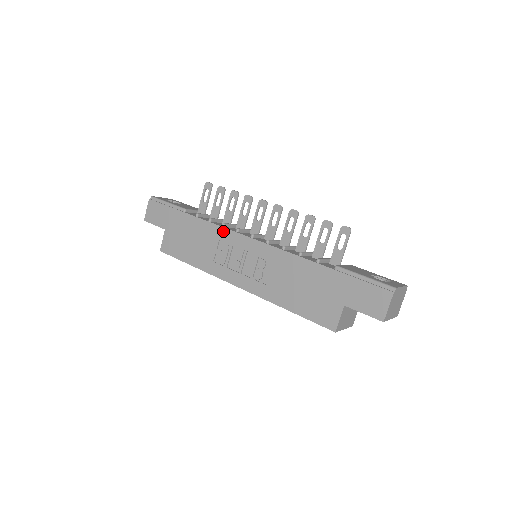
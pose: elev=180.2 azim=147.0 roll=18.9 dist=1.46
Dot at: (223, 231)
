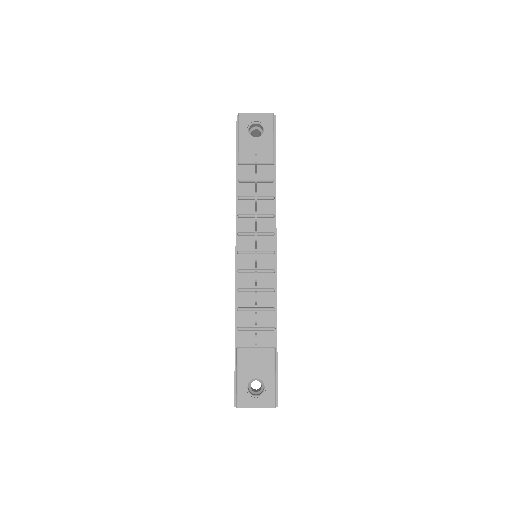
Dot at: (236, 221)
